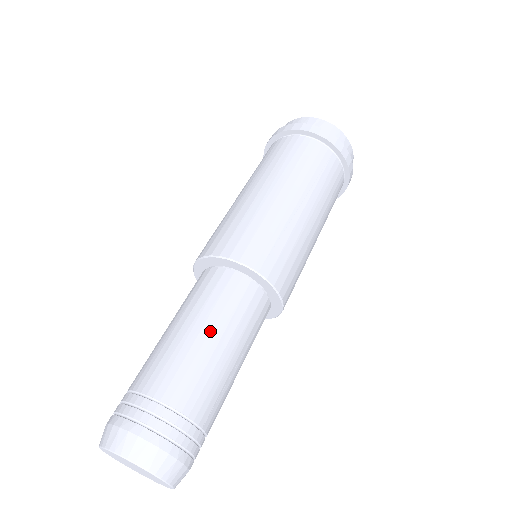
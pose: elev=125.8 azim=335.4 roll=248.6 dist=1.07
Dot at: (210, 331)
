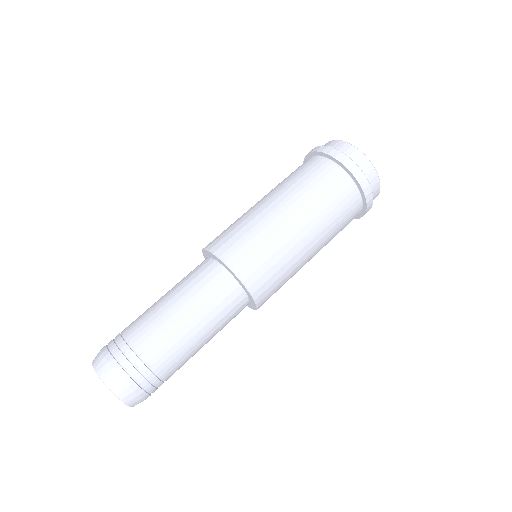
Dot at: (177, 300)
